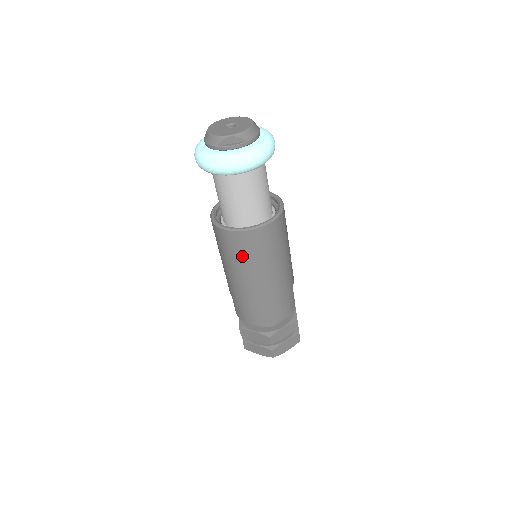
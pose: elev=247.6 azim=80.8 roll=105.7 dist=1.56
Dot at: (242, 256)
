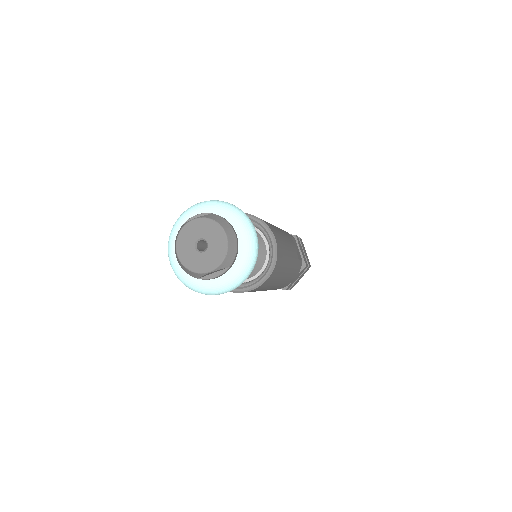
Dot at: occluded
